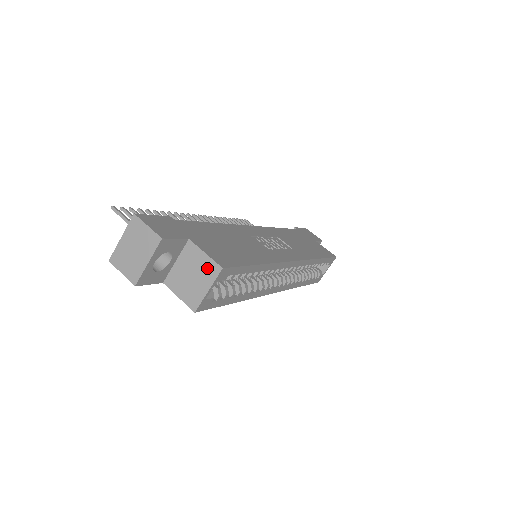
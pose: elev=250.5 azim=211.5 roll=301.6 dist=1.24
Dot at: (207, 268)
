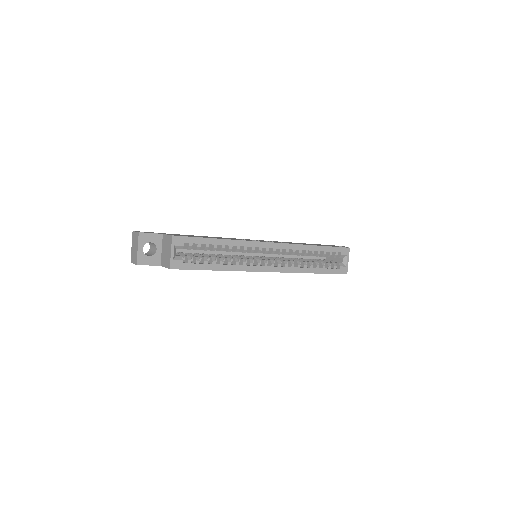
Dot at: (169, 241)
